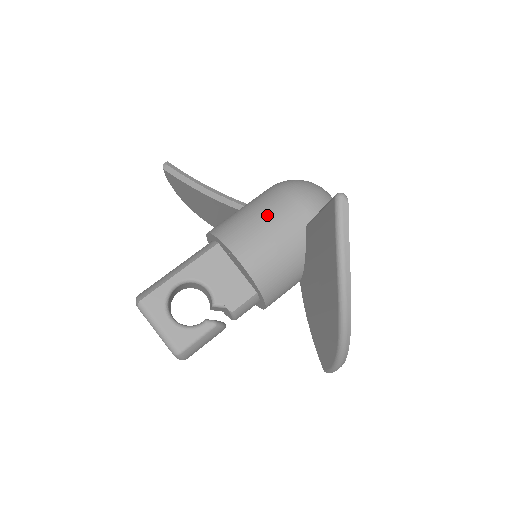
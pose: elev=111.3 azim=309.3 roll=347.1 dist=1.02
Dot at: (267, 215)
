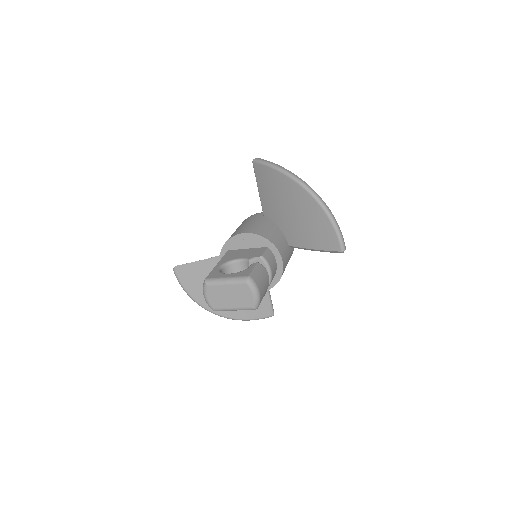
Dot at: (241, 225)
